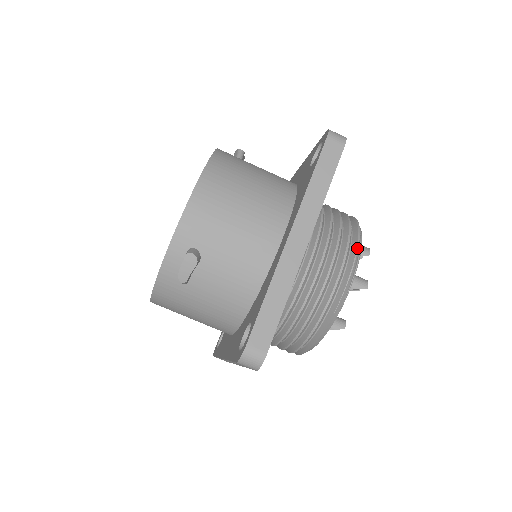
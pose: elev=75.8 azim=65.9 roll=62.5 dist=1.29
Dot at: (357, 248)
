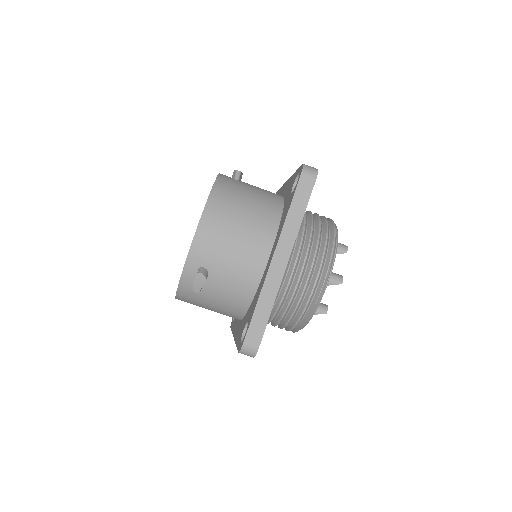
Dot at: (331, 255)
